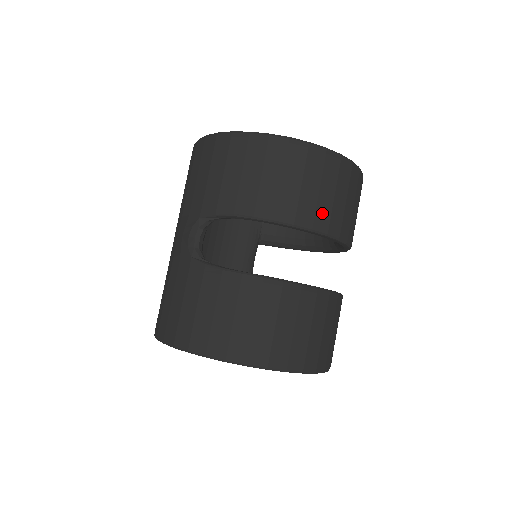
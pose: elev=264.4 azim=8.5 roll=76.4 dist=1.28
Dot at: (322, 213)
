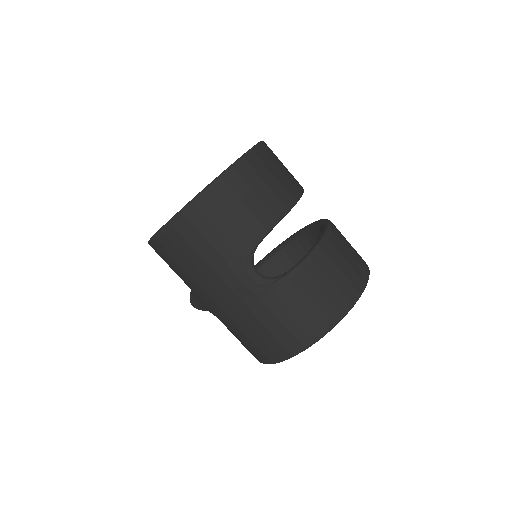
Dot at: (293, 182)
